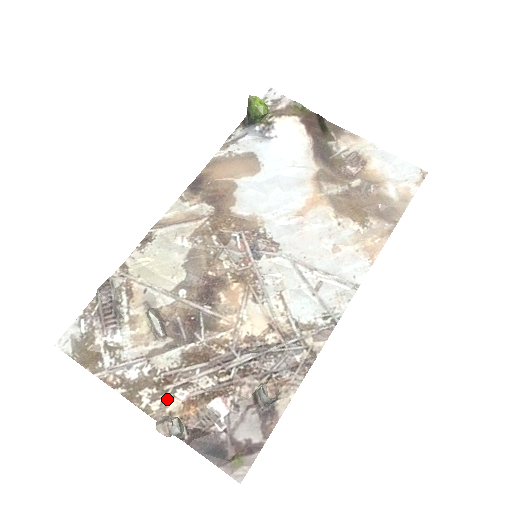
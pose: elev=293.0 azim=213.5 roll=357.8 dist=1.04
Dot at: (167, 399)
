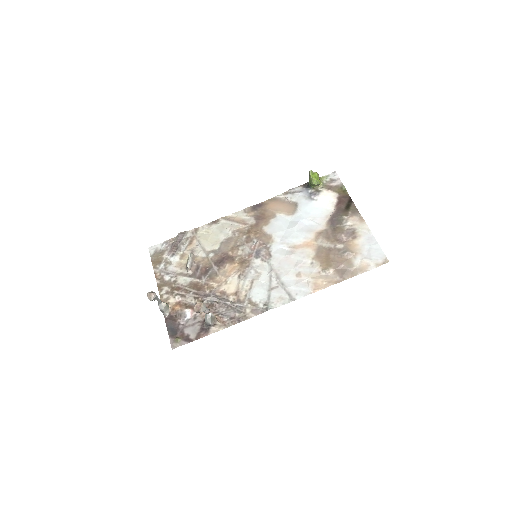
Dot at: (171, 296)
